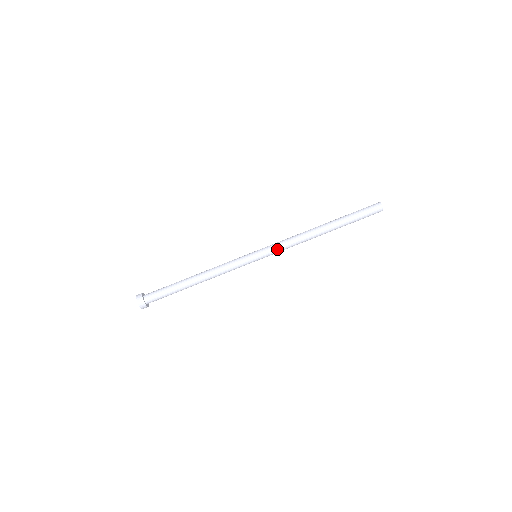
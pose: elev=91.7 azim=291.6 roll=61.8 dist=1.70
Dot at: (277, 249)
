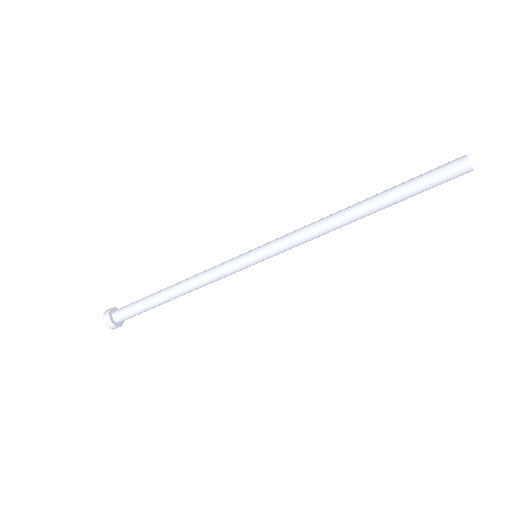
Dot at: (286, 247)
